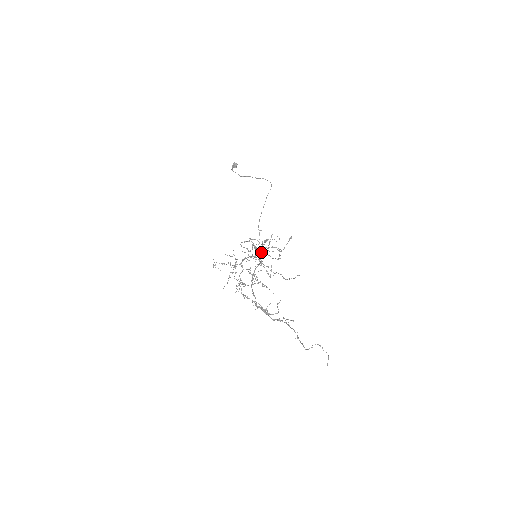
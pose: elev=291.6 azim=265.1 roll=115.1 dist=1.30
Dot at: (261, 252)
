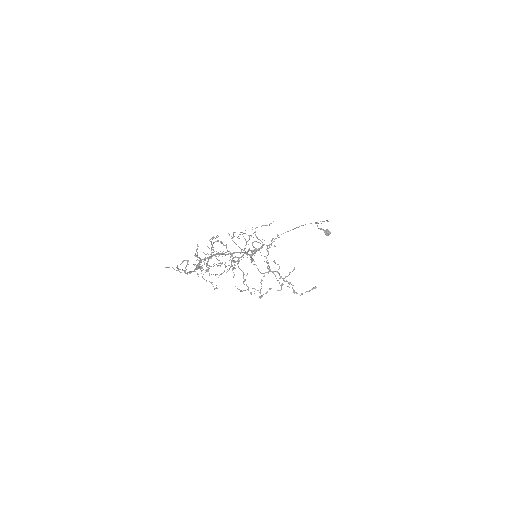
Dot at: occluded
